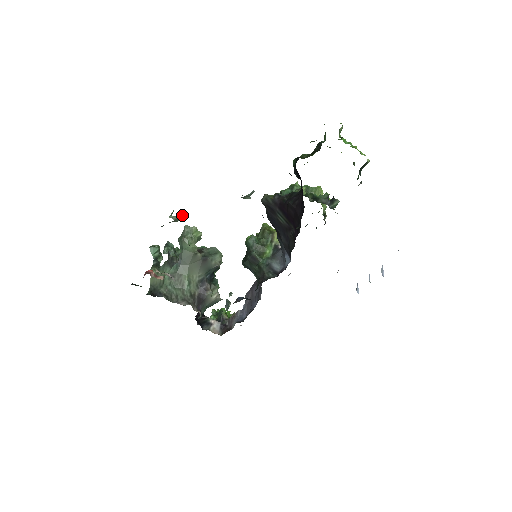
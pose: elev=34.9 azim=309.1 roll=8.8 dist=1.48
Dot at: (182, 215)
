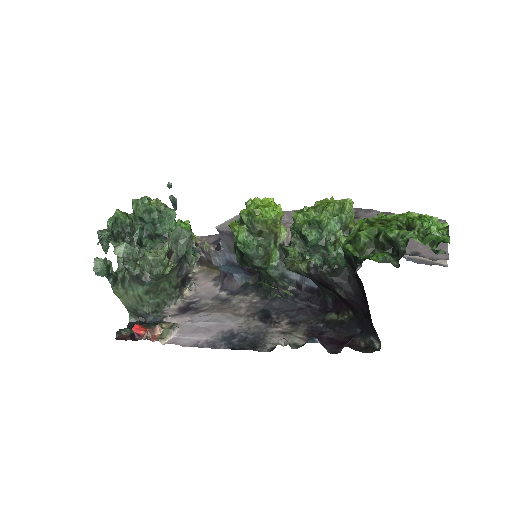
Dot at: (138, 251)
